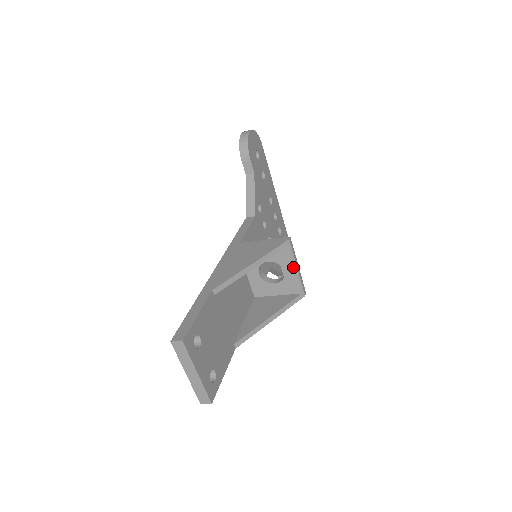
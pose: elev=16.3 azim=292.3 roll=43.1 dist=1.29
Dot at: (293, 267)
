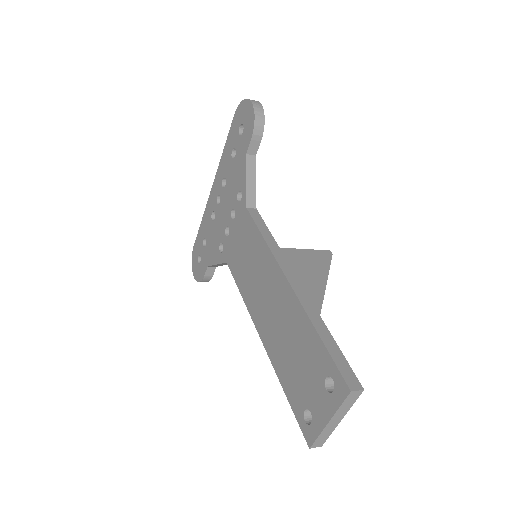
Dot at: occluded
